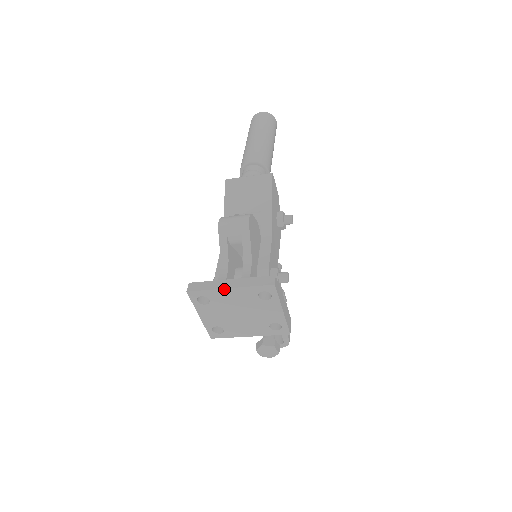
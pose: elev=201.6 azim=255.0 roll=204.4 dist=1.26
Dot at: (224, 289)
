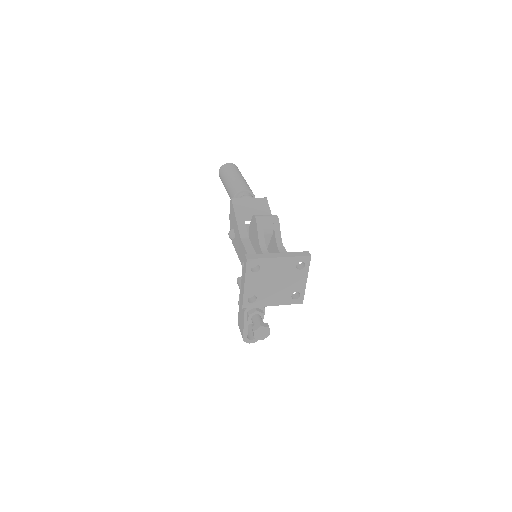
Dot at: (275, 258)
